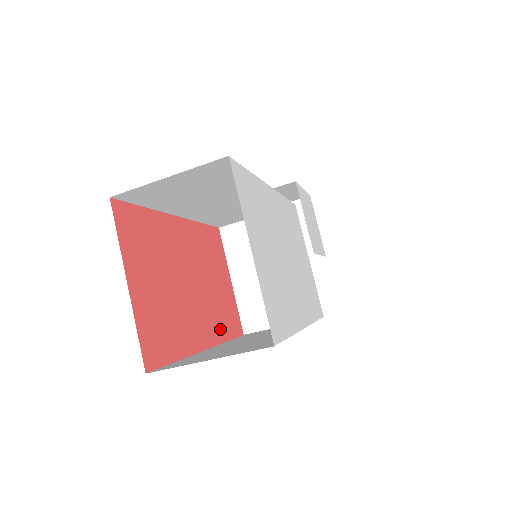
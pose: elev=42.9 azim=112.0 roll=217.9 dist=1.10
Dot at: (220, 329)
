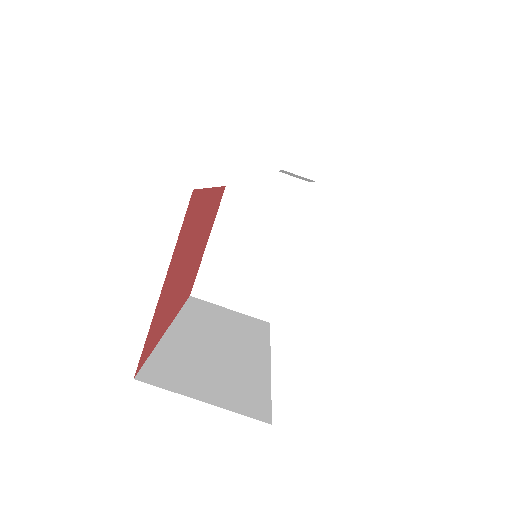
Dot at: (183, 299)
